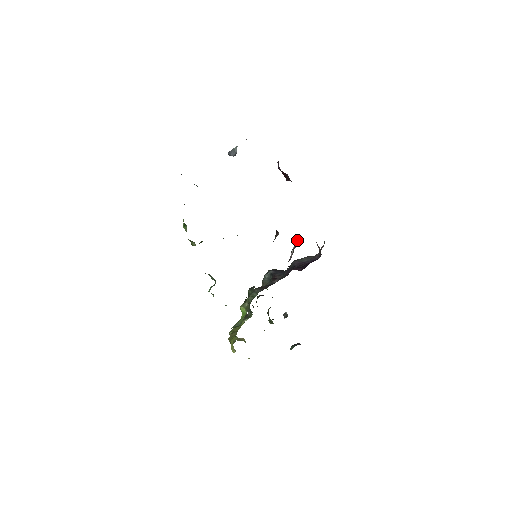
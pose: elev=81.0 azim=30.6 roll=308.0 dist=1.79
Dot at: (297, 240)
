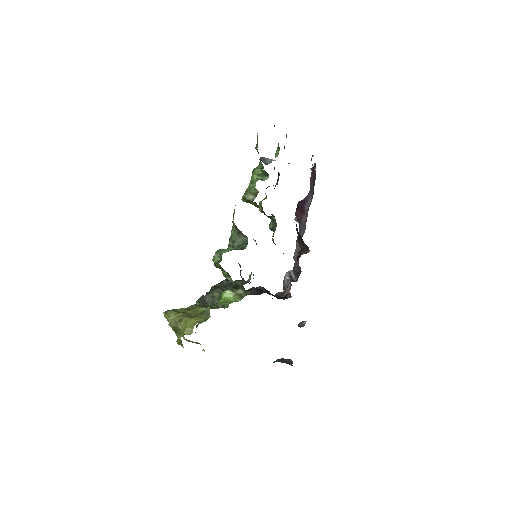
Dot at: occluded
